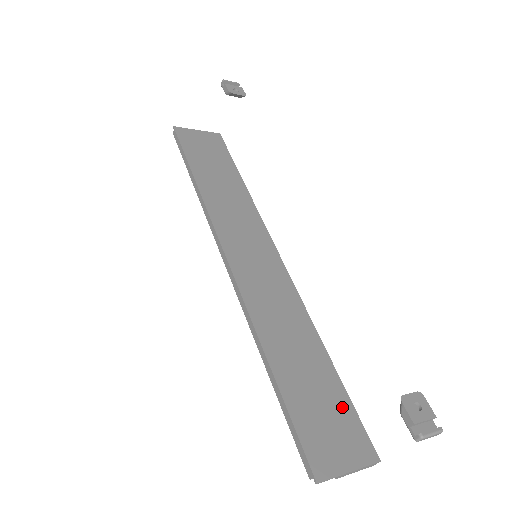
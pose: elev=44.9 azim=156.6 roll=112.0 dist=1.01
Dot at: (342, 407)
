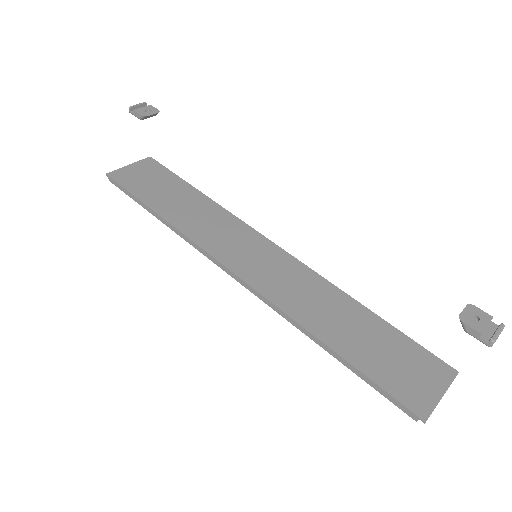
Dot at: (404, 346)
